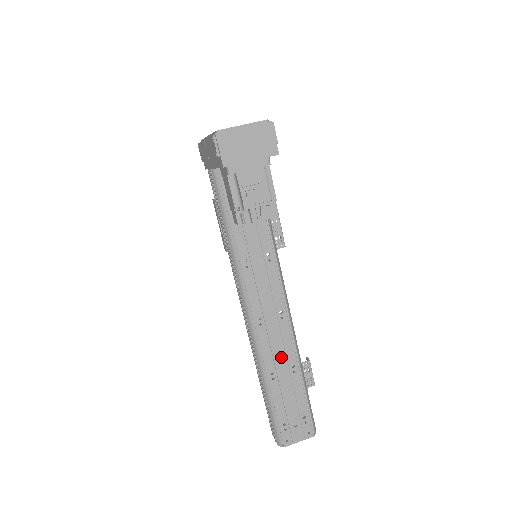
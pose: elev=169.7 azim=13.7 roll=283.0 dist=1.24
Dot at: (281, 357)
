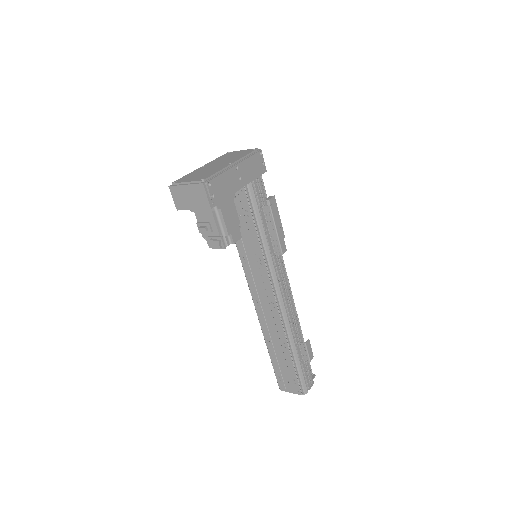
Dot at: (275, 333)
